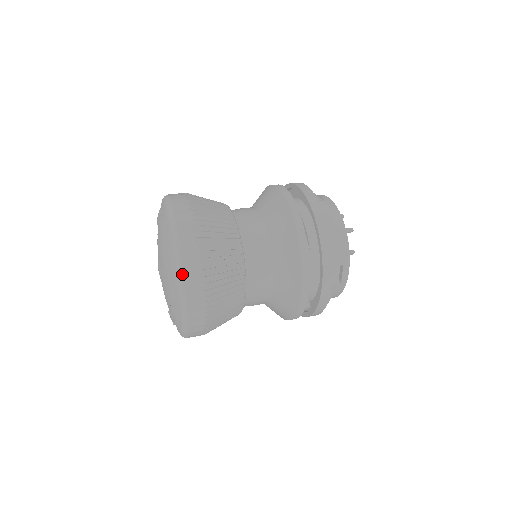
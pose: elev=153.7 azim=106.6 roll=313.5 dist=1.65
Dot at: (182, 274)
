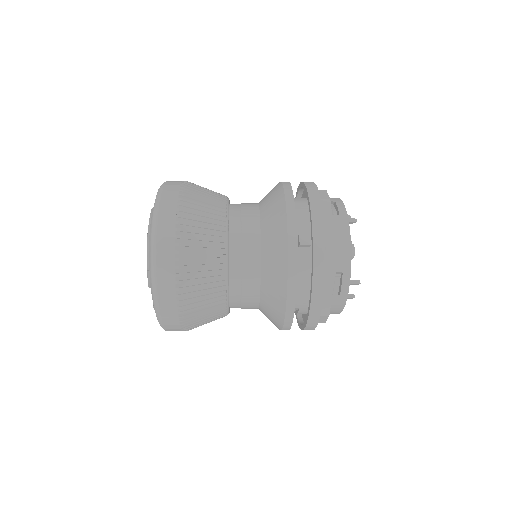
Dot at: occluded
